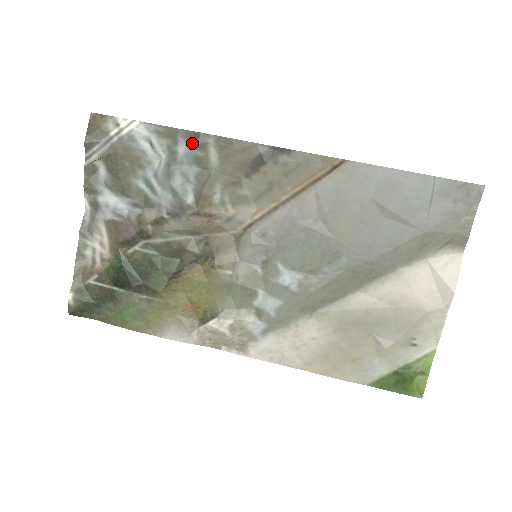
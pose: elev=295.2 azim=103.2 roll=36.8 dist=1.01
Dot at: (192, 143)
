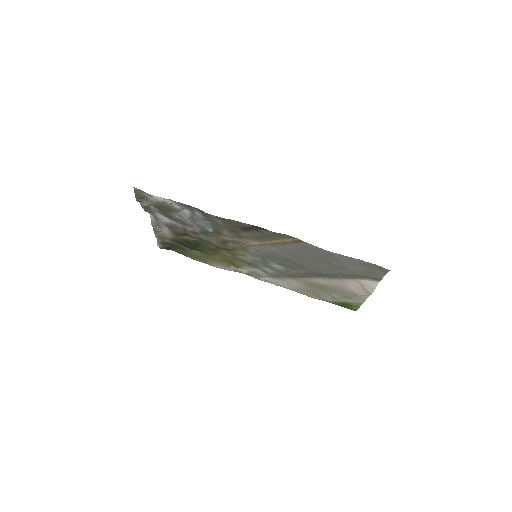
Dot at: (203, 214)
